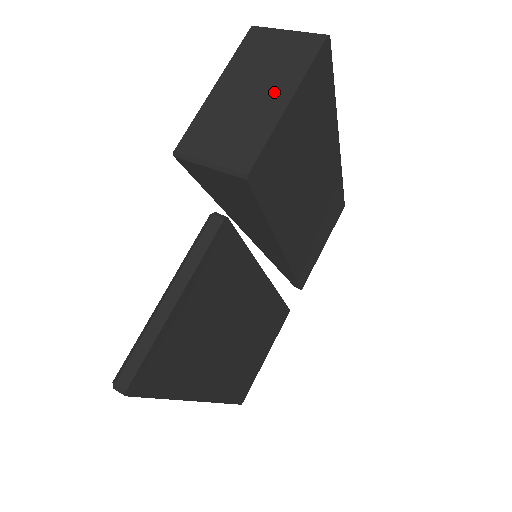
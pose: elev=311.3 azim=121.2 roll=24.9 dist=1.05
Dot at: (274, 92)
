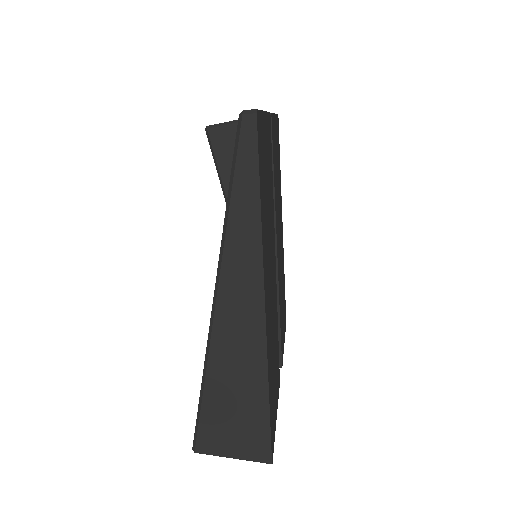
Dot at: occluded
